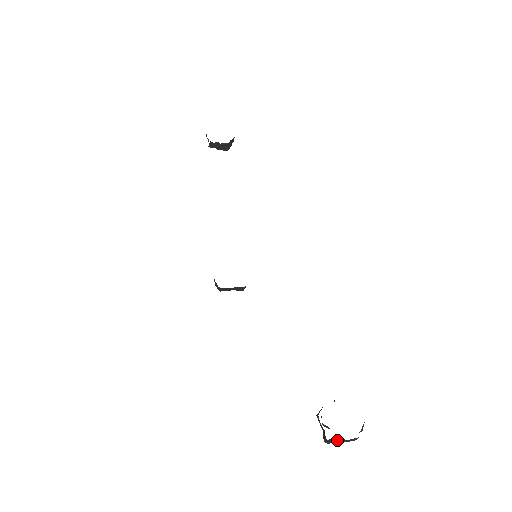
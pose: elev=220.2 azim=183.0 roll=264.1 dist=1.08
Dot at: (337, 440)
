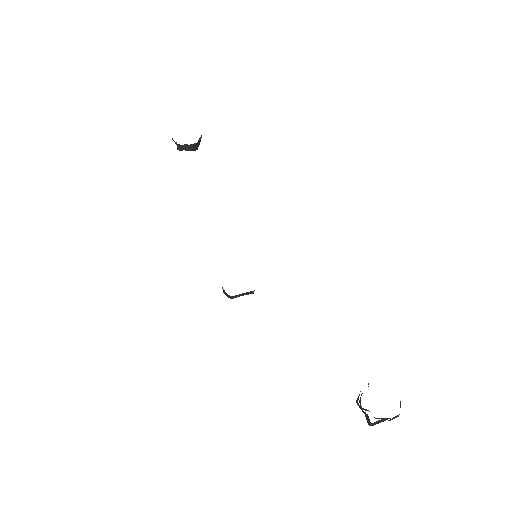
Dot at: (380, 421)
